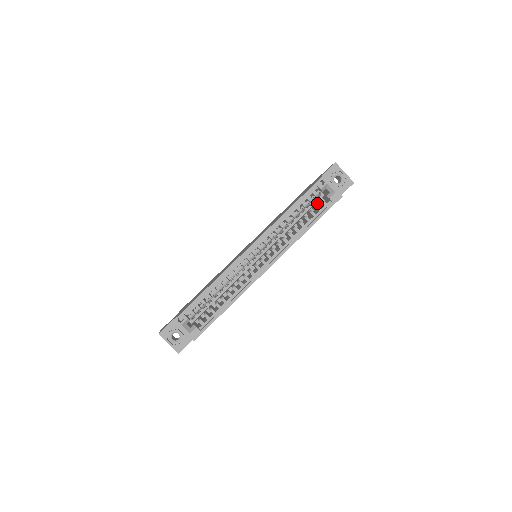
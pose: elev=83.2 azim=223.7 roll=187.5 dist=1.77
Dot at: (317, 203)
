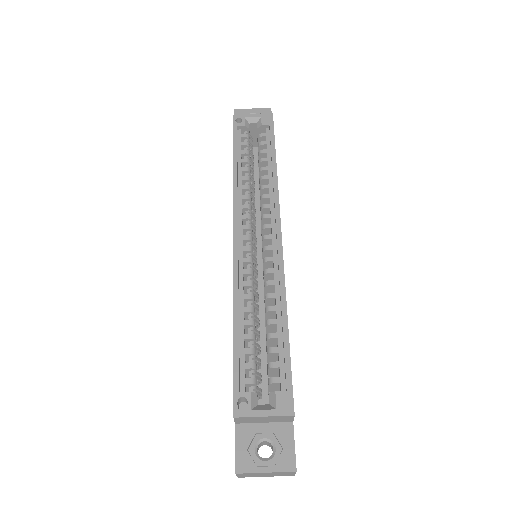
Dot at: occluded
